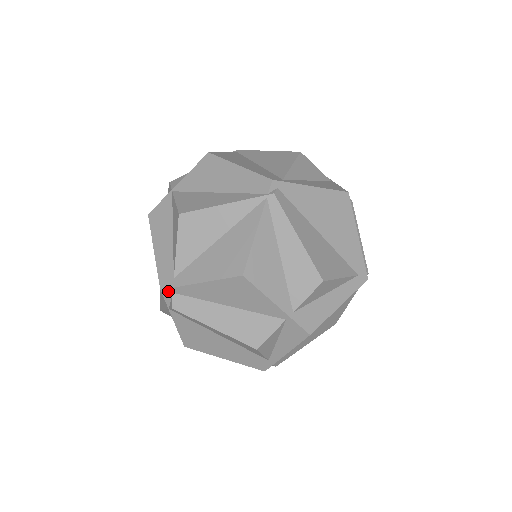
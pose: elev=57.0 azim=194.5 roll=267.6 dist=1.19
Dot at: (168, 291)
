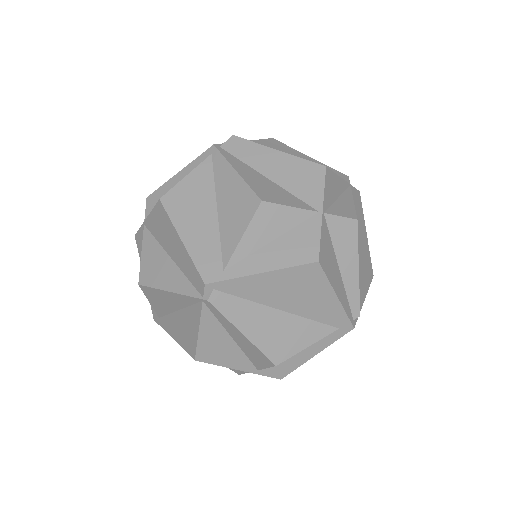
Dot at: occluded
